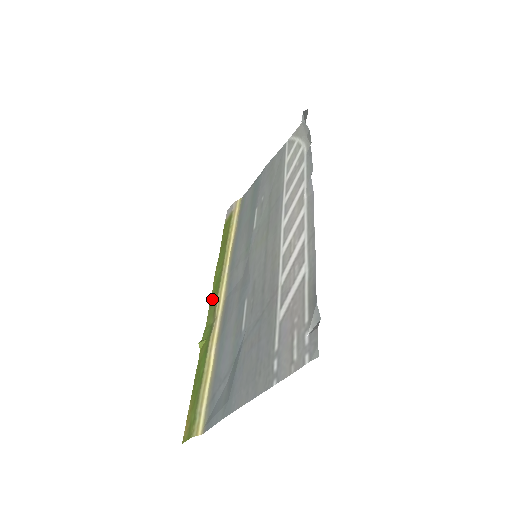
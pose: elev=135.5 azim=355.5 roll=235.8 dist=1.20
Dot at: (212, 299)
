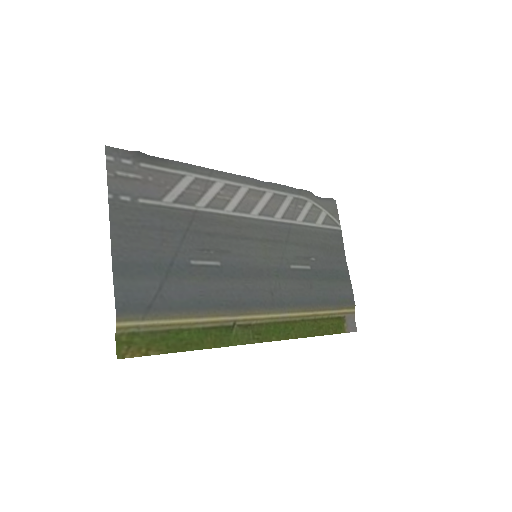
Dot at: (264, 337)
